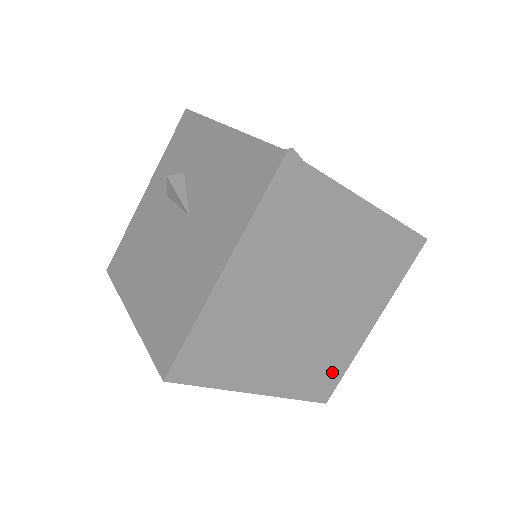
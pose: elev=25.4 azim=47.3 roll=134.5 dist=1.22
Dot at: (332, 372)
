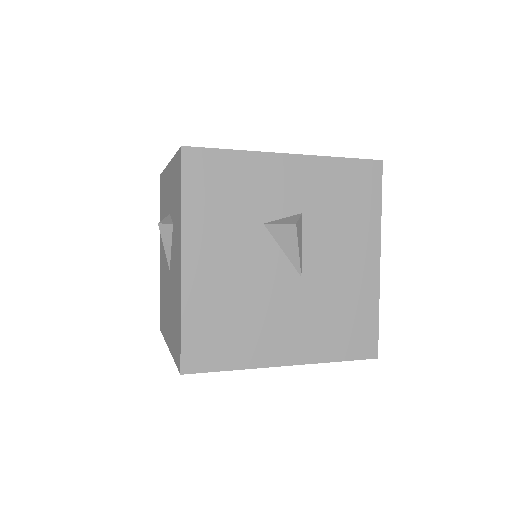
Dot at: occluded
